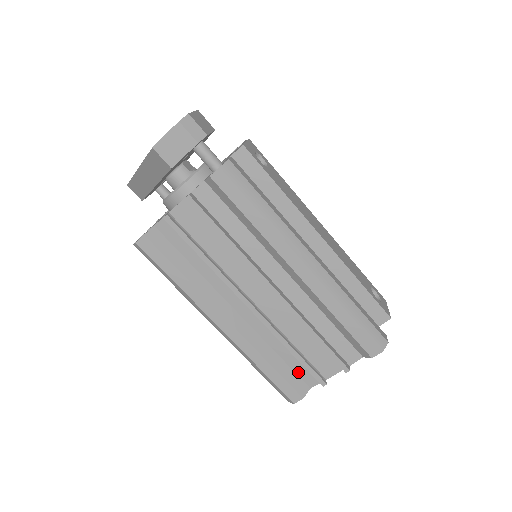
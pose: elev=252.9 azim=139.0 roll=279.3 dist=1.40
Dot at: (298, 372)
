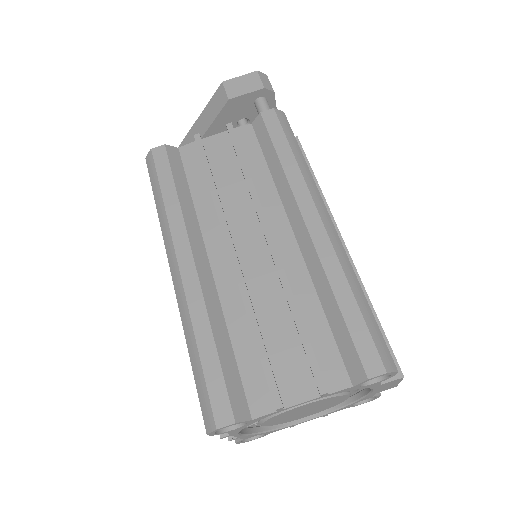
Dot at: (246, 381)
